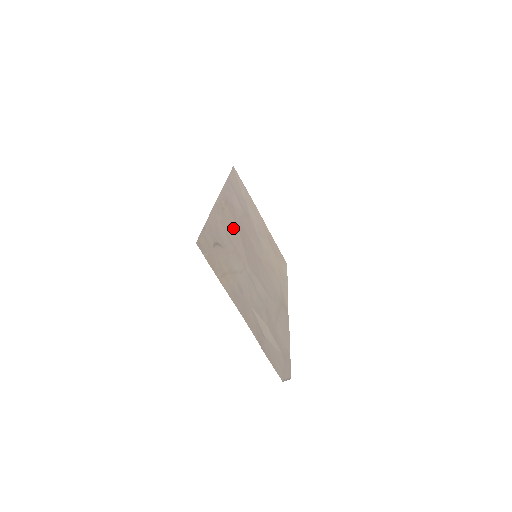
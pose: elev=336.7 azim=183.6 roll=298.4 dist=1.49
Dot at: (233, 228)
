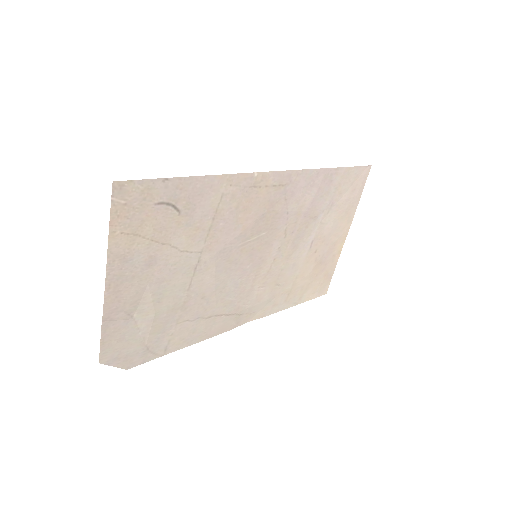
Dot at: (247, 211)
